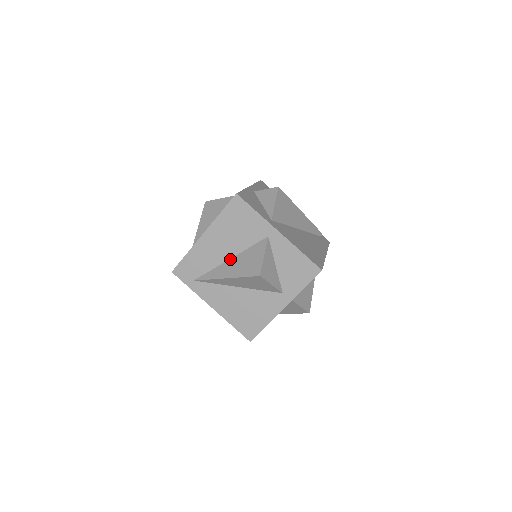
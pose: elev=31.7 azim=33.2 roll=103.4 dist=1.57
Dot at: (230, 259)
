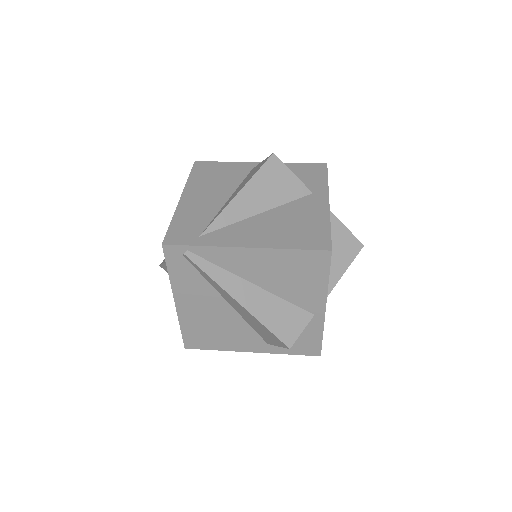
Dot at: (229, 198)
